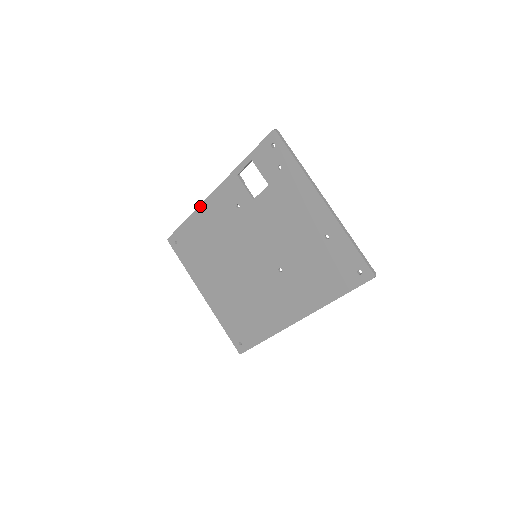
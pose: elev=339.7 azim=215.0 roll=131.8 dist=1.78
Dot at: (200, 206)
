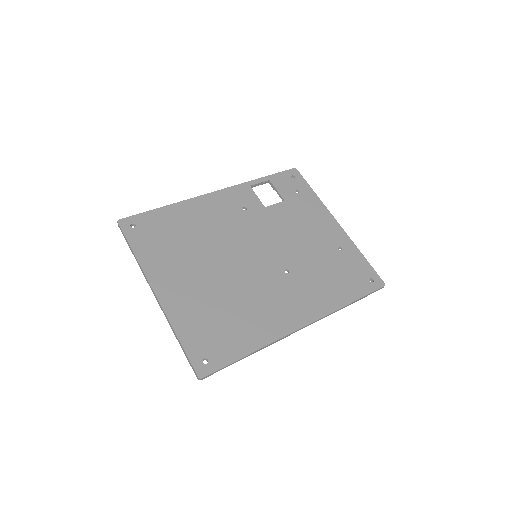
Dot at: (192, 199)
